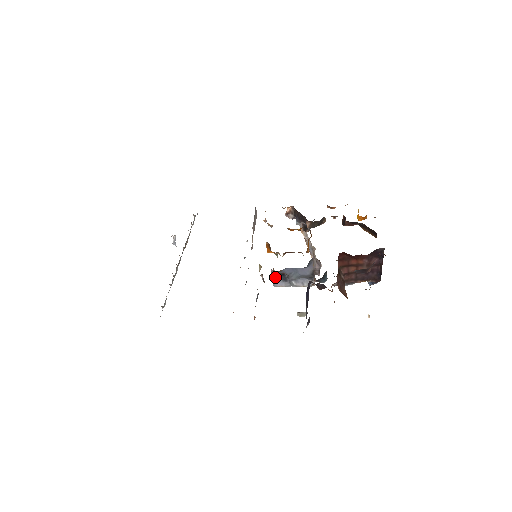
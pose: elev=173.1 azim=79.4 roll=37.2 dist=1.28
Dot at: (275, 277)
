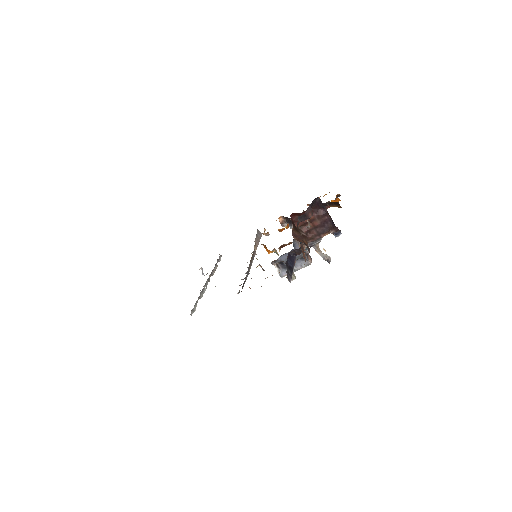
Dot at: (278, 268)
